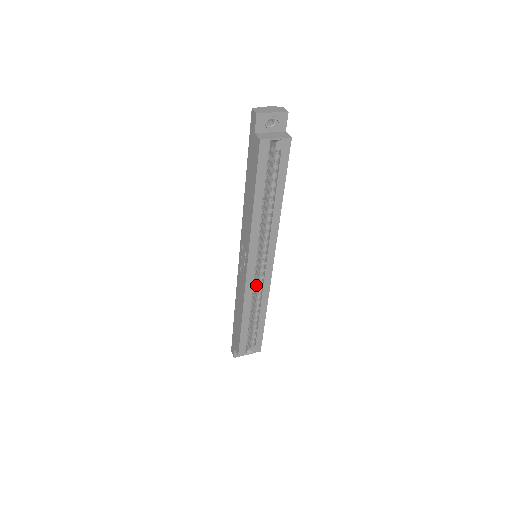
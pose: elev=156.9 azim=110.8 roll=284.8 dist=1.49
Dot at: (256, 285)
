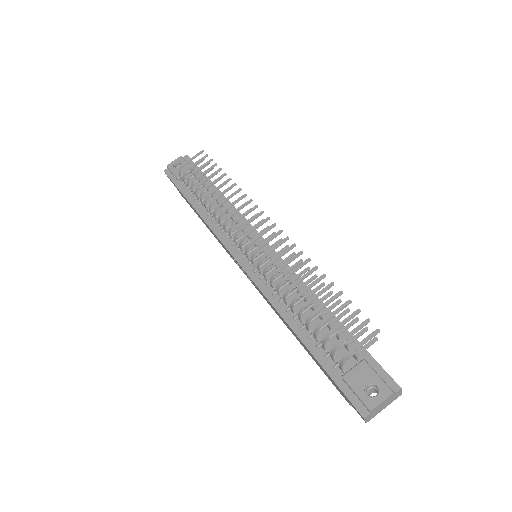
Dot at: occluded
